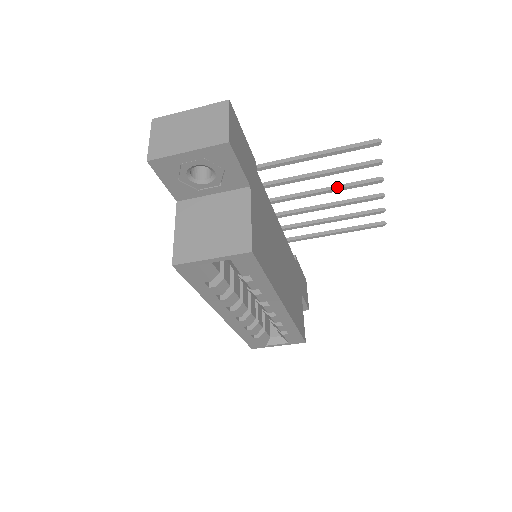
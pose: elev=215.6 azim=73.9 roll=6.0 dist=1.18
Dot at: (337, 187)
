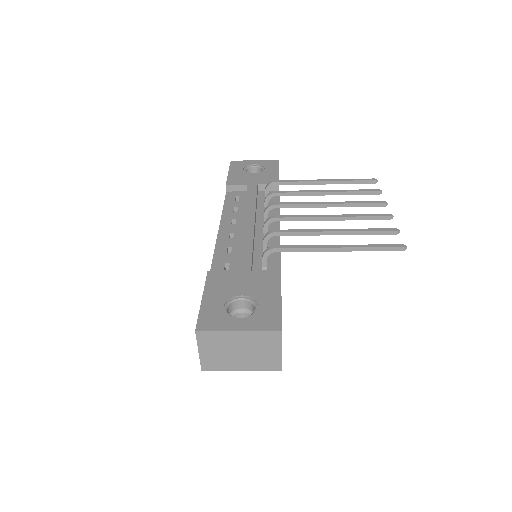
Dot at: (346, 219)
